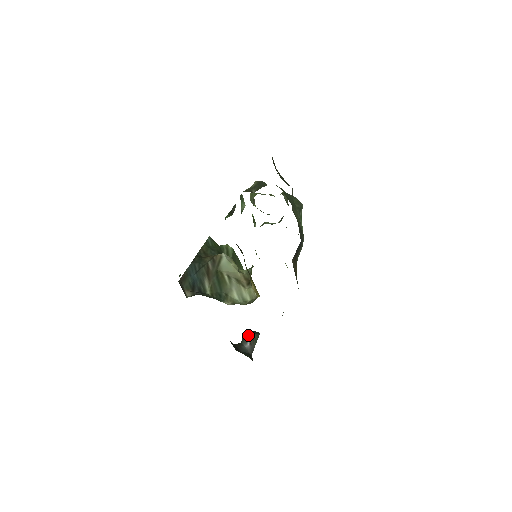
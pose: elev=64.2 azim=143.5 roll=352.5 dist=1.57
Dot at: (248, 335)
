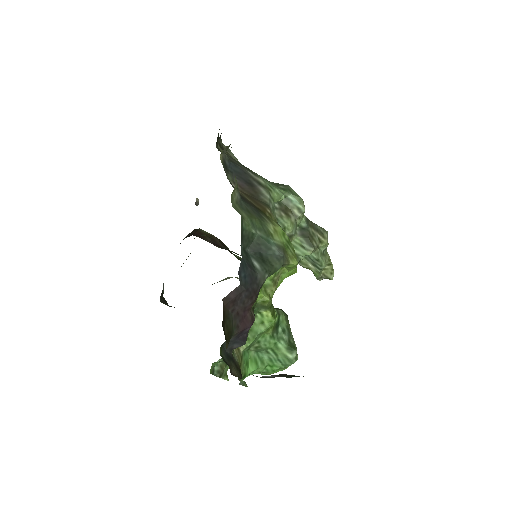
Dot at: occluded
